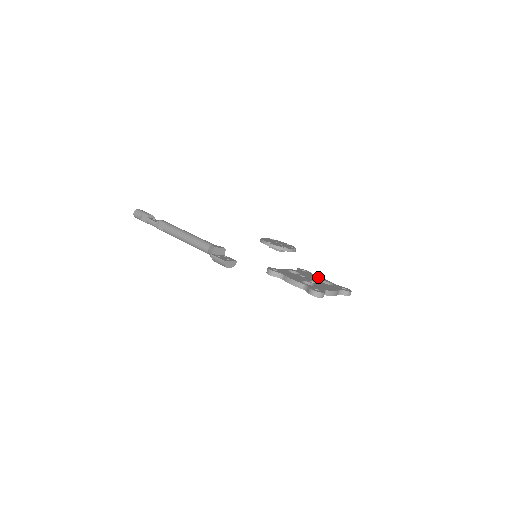
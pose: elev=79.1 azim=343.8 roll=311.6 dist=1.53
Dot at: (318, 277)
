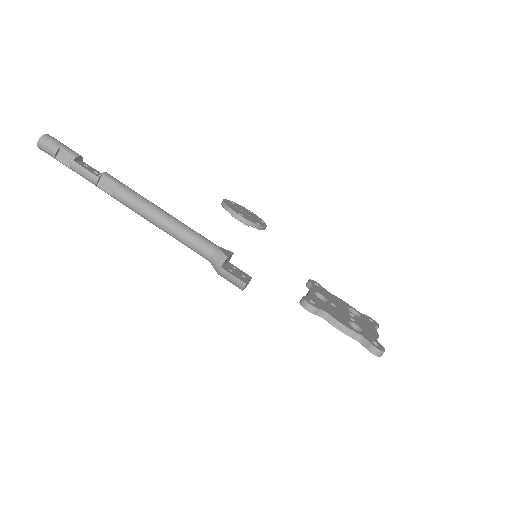
Dot at: (338, 299)
